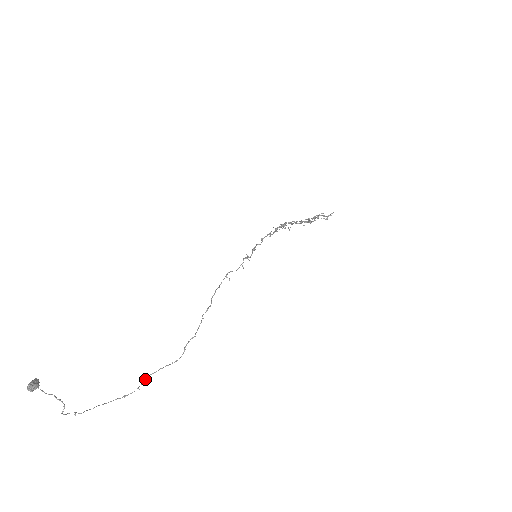
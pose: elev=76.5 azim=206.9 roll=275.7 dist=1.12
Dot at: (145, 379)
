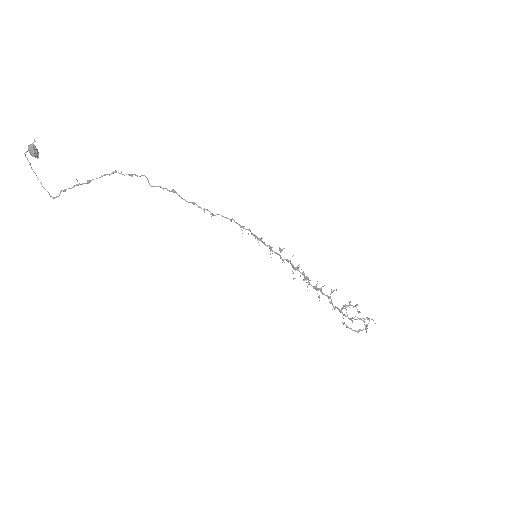
Dot at: (87, 181)
